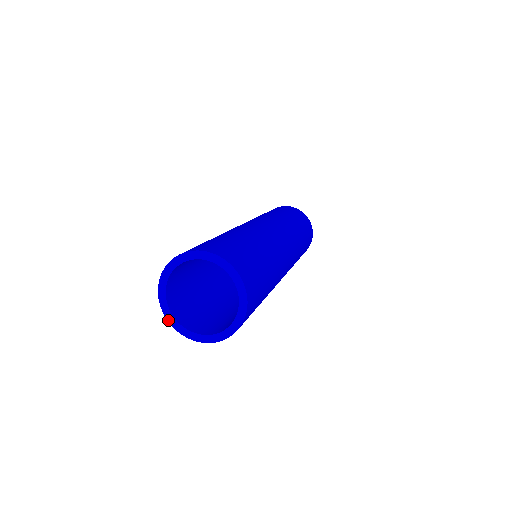
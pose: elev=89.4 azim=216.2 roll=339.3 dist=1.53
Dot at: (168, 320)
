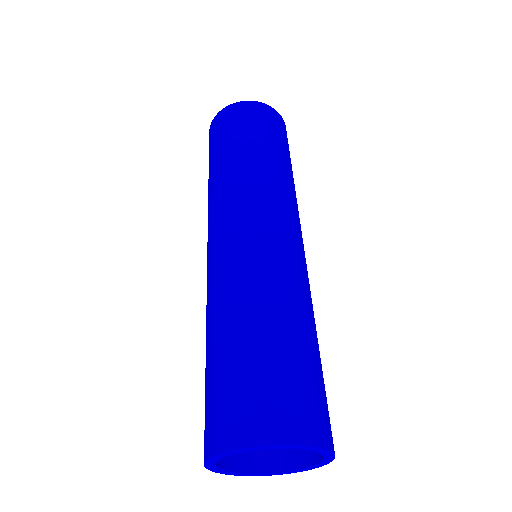
Dot at: occluded
